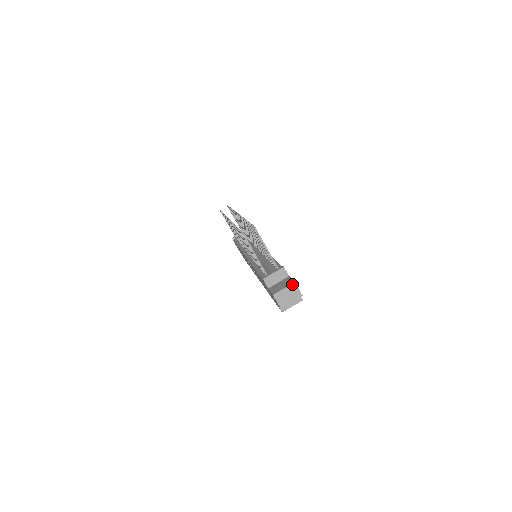
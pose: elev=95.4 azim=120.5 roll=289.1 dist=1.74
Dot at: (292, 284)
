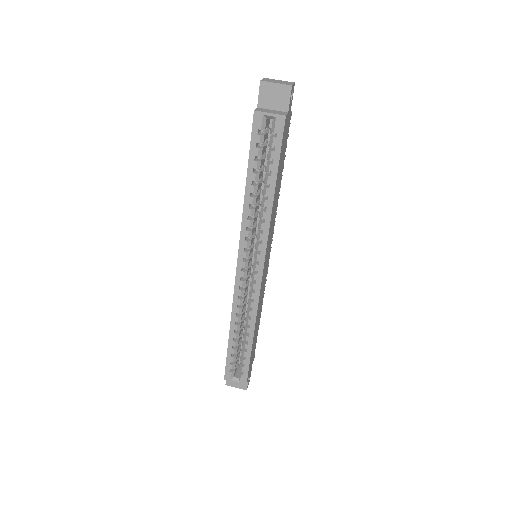
Dot at: (291, 82)
